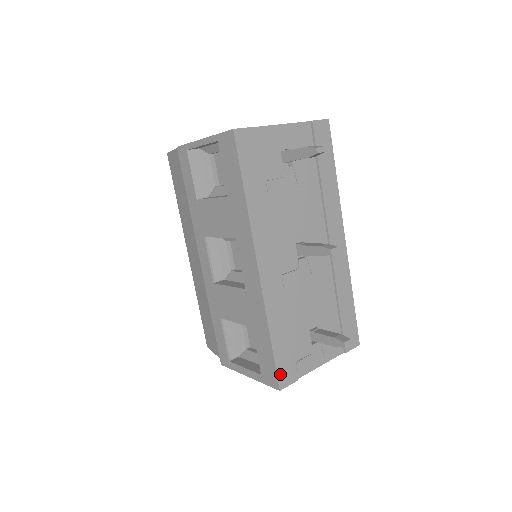
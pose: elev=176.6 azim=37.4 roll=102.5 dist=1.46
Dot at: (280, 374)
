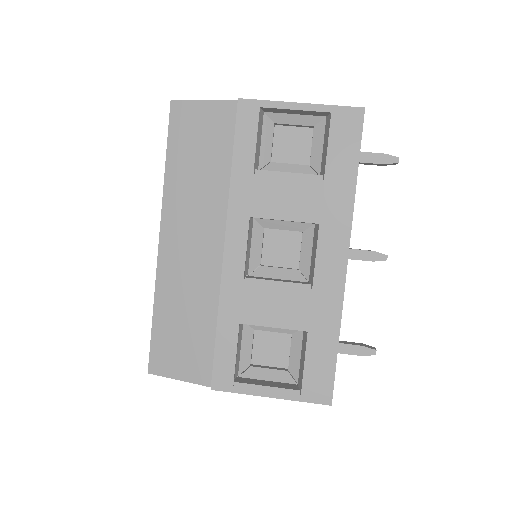
Dot at: (333, 386)
